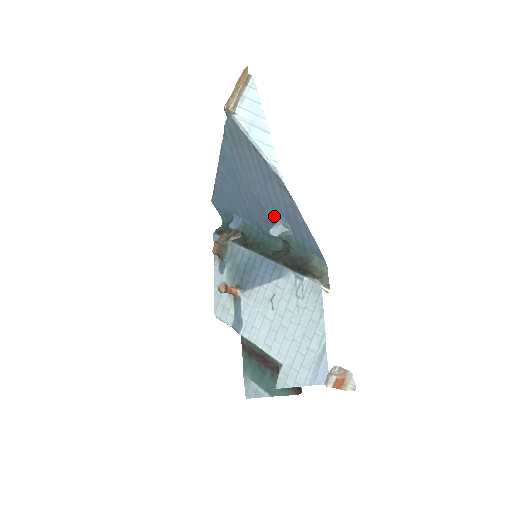
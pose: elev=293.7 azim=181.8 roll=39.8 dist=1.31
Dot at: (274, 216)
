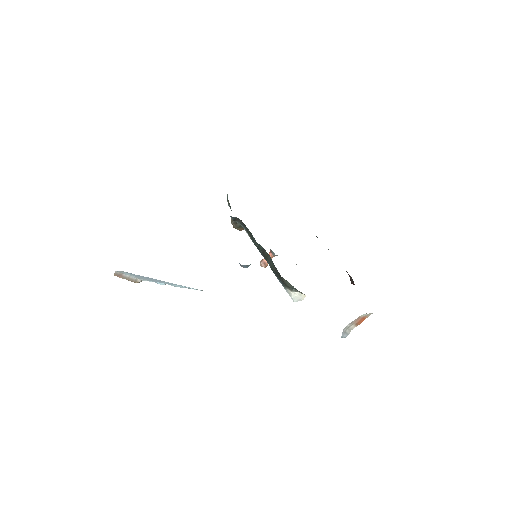
Dot at: occluded
